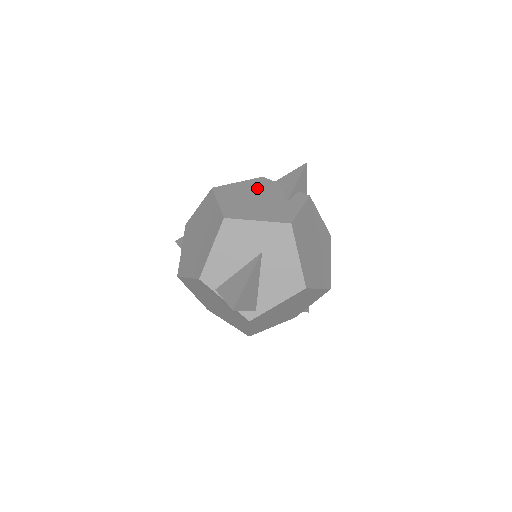
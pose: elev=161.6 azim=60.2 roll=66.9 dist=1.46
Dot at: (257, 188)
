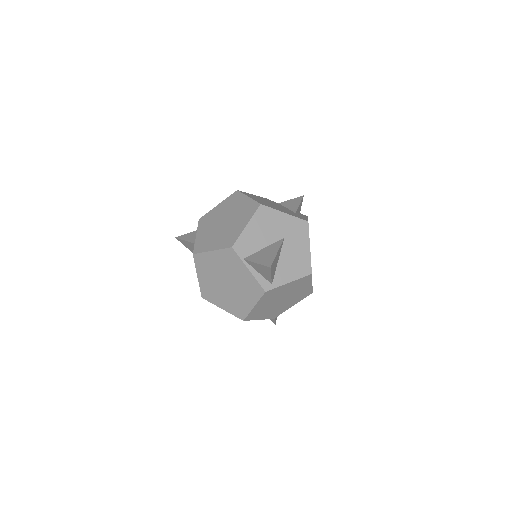
Dot at: (269, 201)
